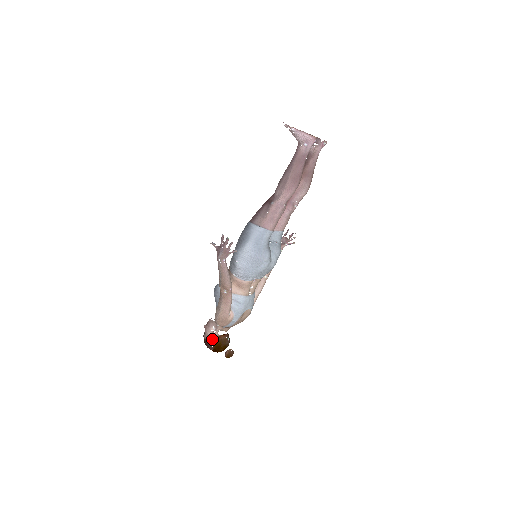
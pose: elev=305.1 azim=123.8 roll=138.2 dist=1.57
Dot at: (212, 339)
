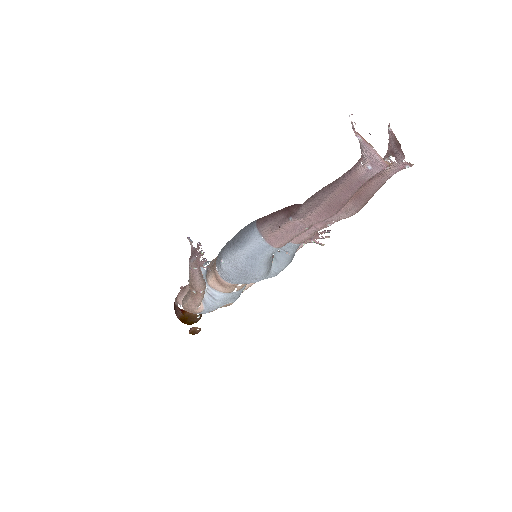
Dot at: (180, 309)
